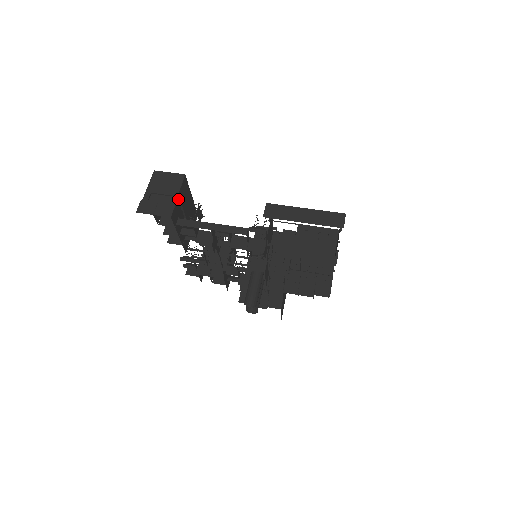
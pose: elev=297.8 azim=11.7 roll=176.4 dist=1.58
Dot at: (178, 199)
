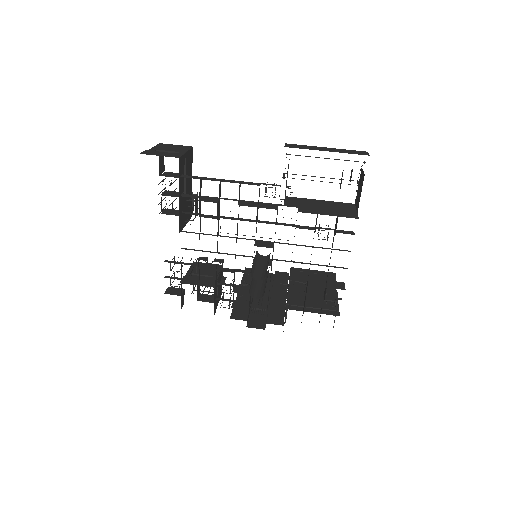
Dot at: (185, 157)
